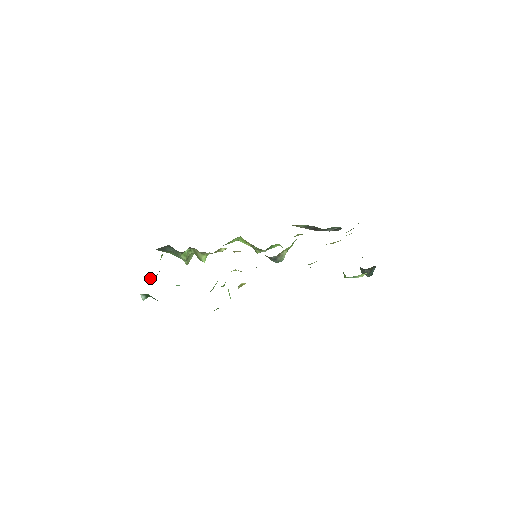
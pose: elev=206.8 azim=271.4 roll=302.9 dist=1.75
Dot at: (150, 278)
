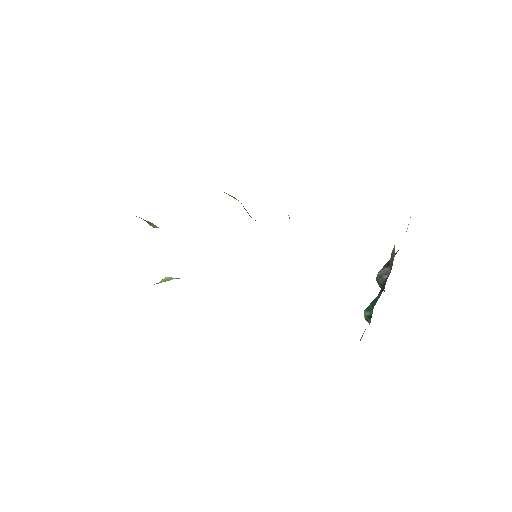
Dot at: occluded
